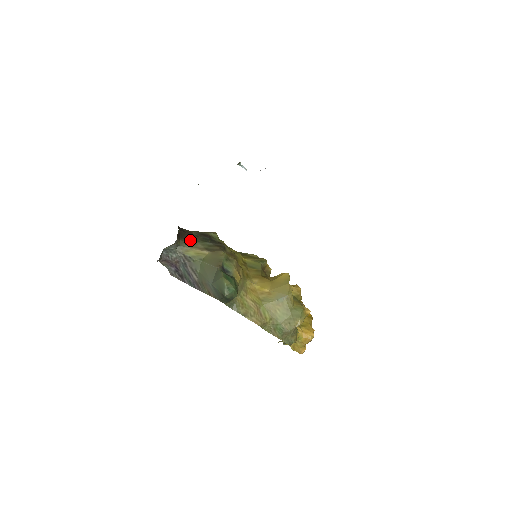
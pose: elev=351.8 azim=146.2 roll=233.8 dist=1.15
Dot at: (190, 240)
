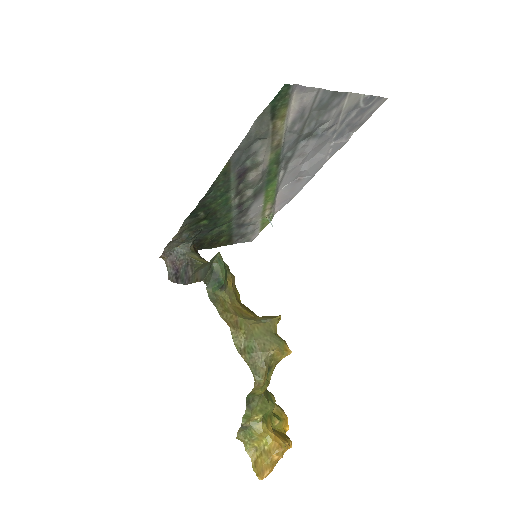
Dot at: occluded
